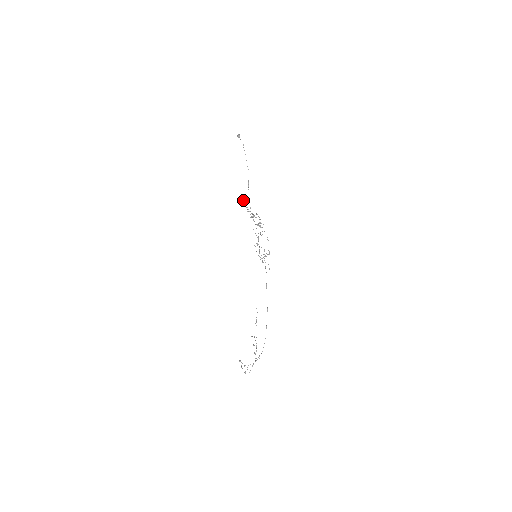
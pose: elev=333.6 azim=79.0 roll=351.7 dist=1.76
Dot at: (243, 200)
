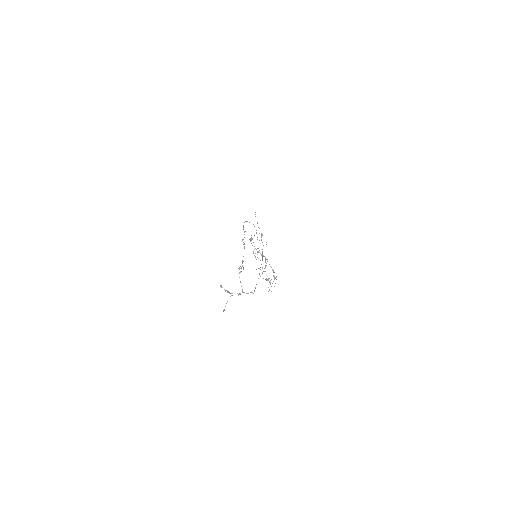
Dot at: occluded
